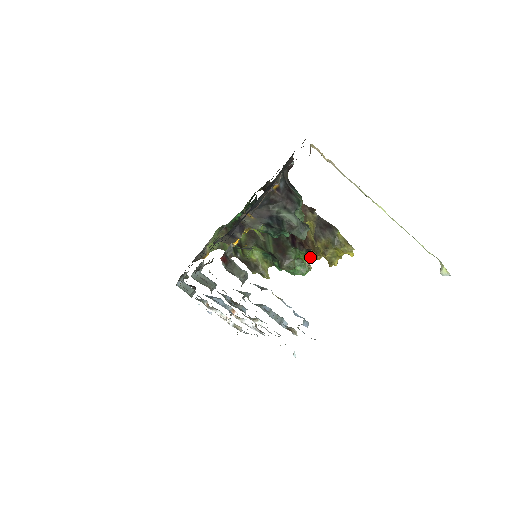
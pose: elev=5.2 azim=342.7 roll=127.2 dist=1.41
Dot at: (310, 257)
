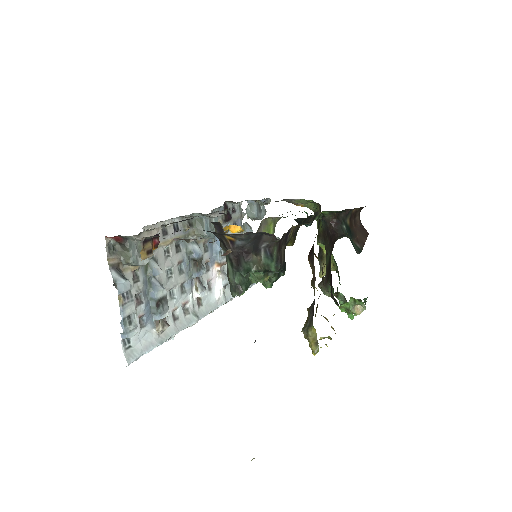
Dot at: (340, 308)
